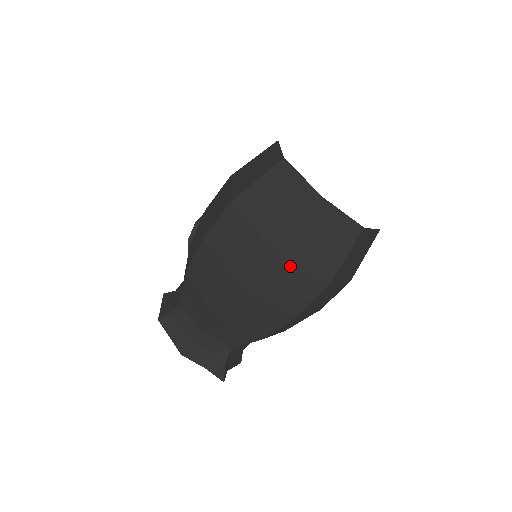
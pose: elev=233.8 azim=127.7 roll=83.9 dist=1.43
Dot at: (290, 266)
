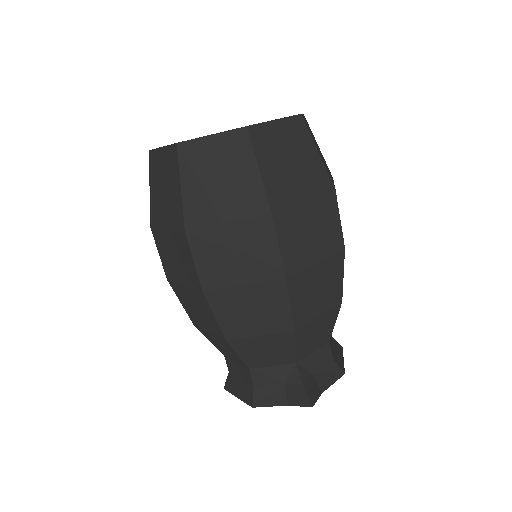
Dot at: (214, 230)
